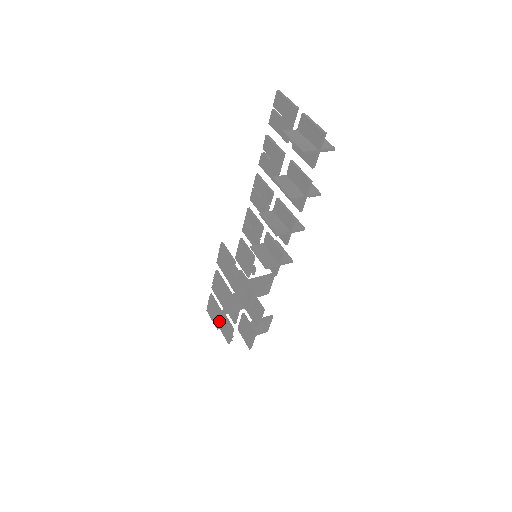
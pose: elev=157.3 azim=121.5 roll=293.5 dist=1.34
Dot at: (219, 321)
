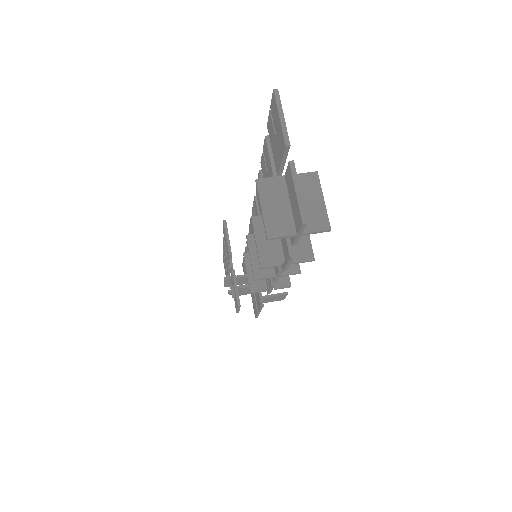
Dot at: occluded
